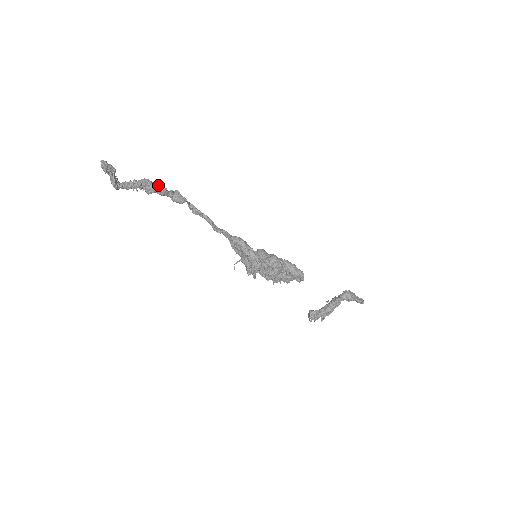
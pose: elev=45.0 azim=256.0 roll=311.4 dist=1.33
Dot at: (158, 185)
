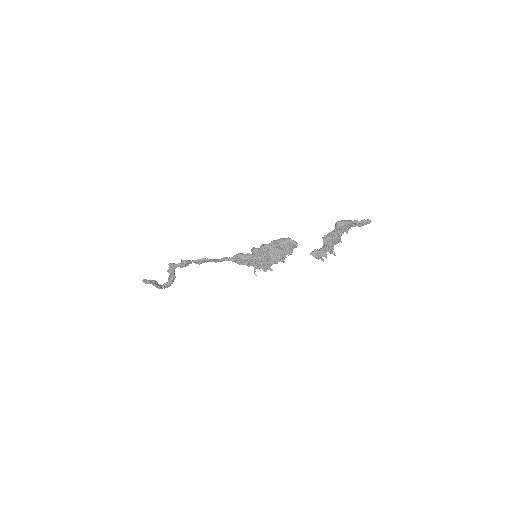
Dot at: (169, 265)
